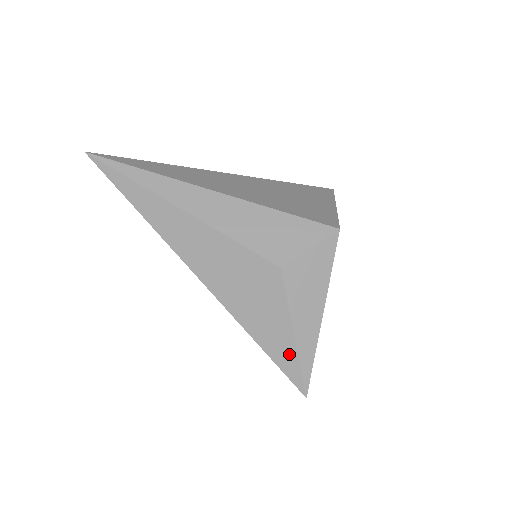
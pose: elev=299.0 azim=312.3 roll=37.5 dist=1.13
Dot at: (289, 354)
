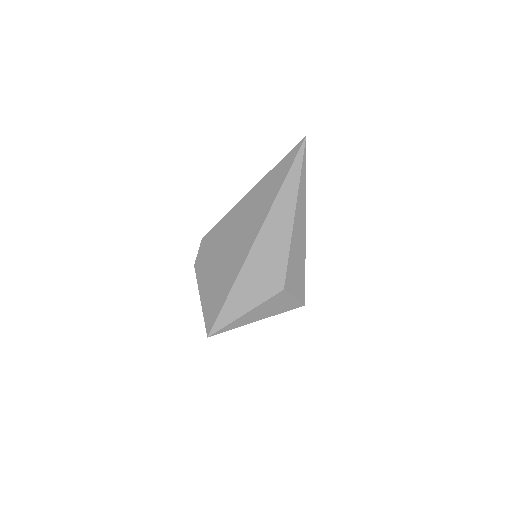
Dot at: (232, 315)
